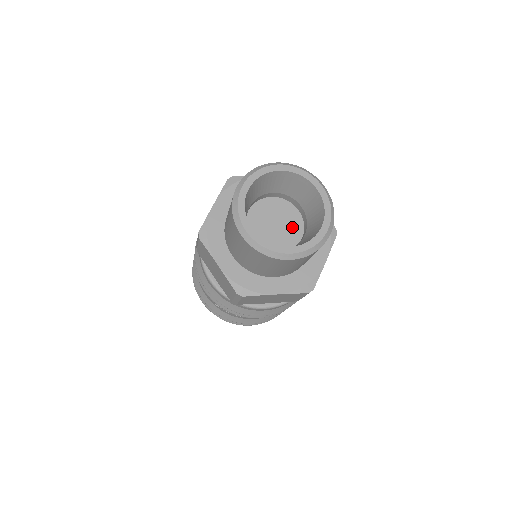
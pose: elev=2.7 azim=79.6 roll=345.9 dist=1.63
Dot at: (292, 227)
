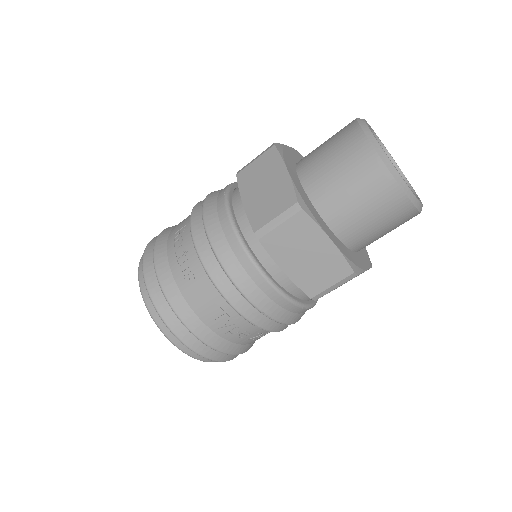
Dot at: occluded
